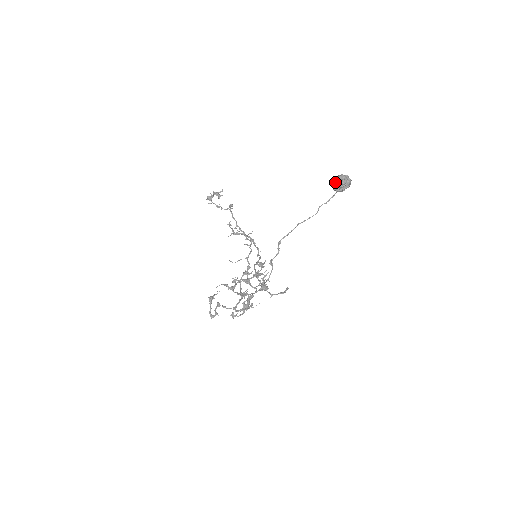
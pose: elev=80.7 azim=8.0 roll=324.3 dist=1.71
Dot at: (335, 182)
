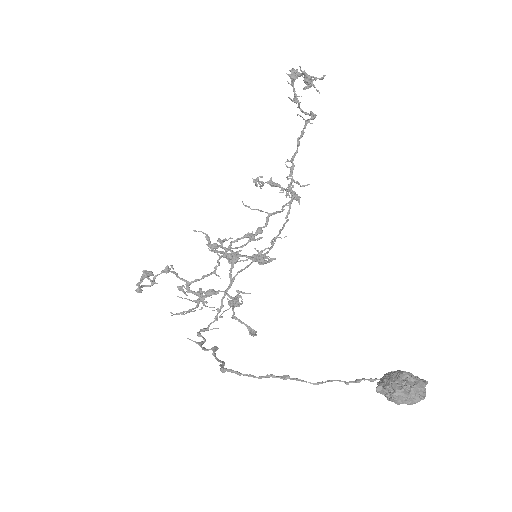
Dot at: (388, 386)
